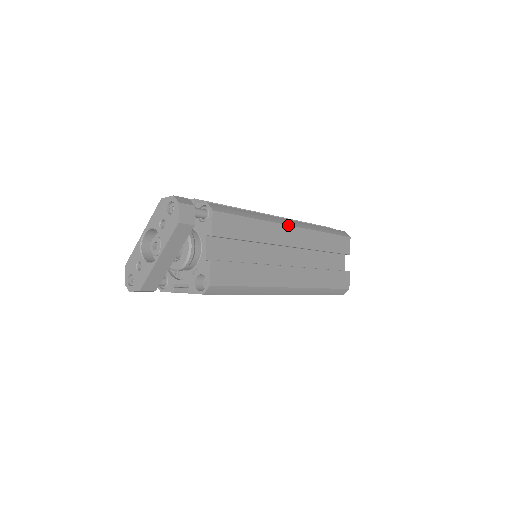
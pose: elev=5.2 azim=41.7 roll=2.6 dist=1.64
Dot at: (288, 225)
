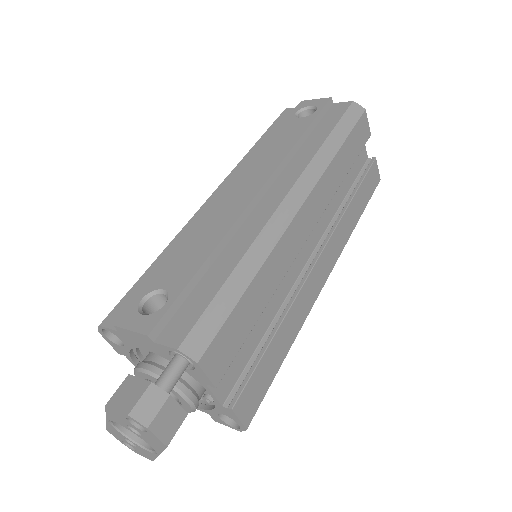
Dot at: (293, 217)
